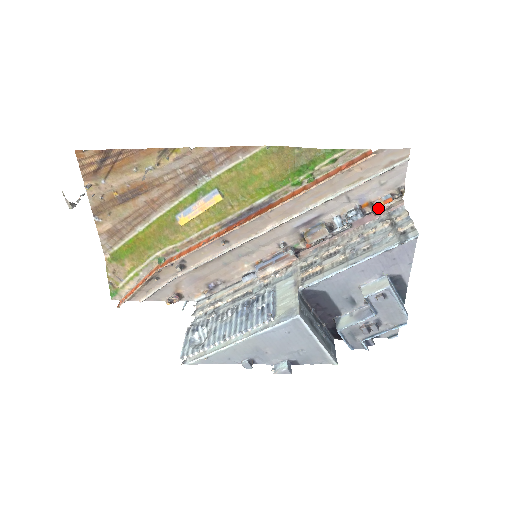
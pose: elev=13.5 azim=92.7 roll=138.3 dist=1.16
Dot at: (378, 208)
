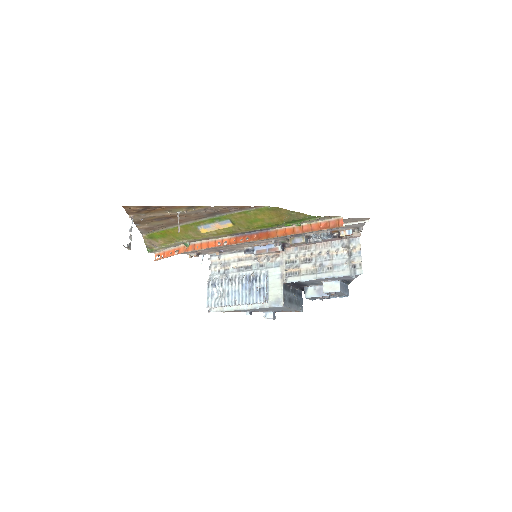
Dot at: occluded
